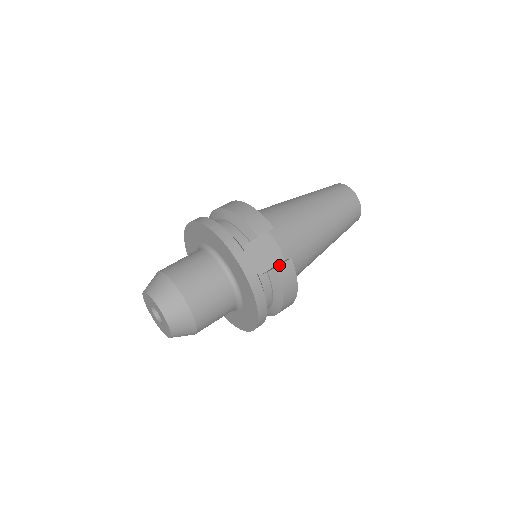
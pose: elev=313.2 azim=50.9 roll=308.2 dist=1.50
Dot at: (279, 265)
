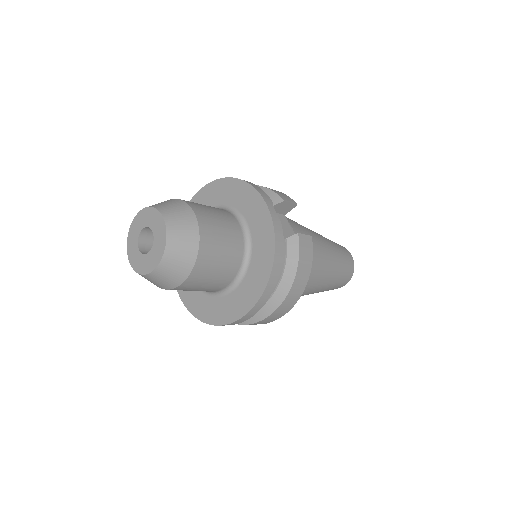
Dot at: occluded
